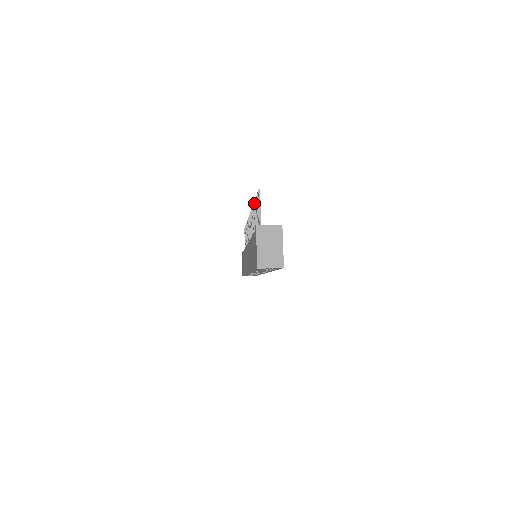
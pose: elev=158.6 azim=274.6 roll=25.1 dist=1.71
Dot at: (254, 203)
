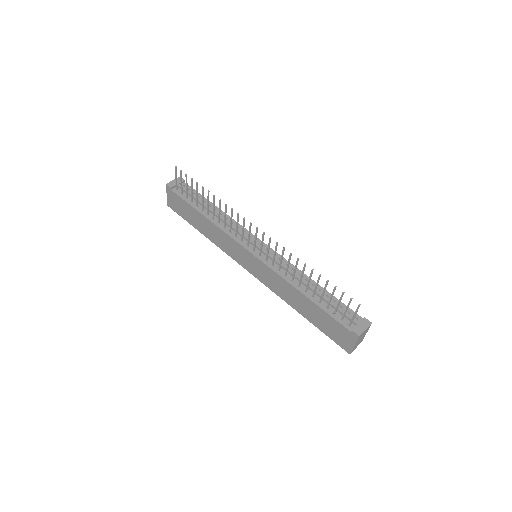
Dot at: occluded
